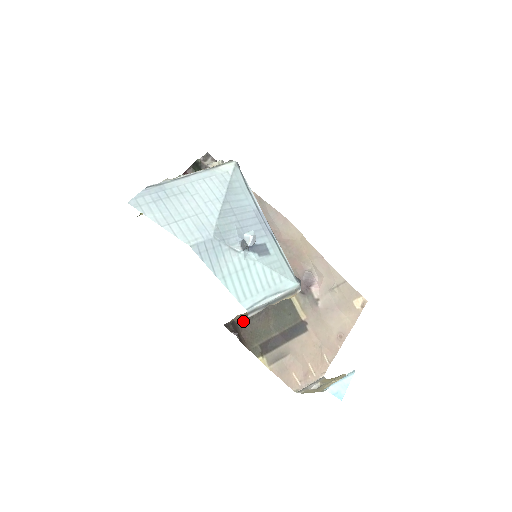
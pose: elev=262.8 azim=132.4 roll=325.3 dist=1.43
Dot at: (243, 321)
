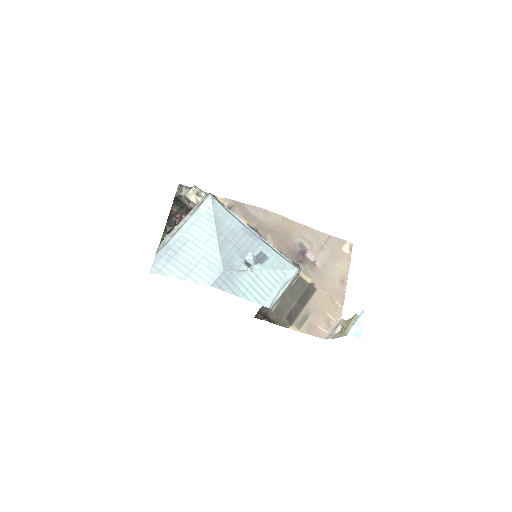
Dot at: occluded
